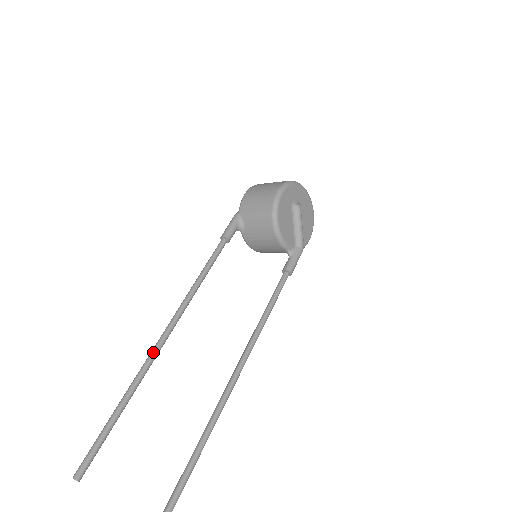
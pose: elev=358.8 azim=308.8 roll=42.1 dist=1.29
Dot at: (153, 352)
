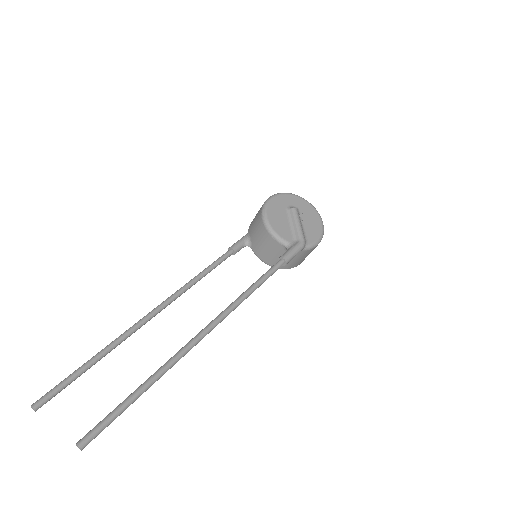
Dot at: (137, 322)
